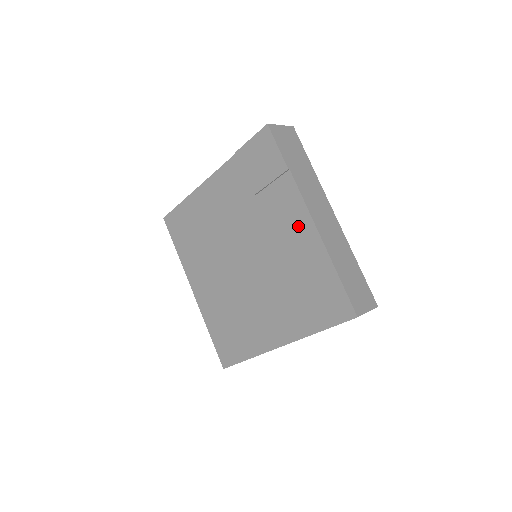
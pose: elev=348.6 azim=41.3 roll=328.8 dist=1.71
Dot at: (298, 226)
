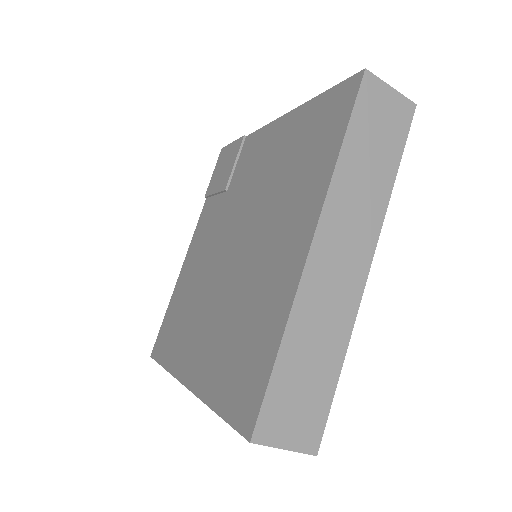
Dot at: (268, 141)
